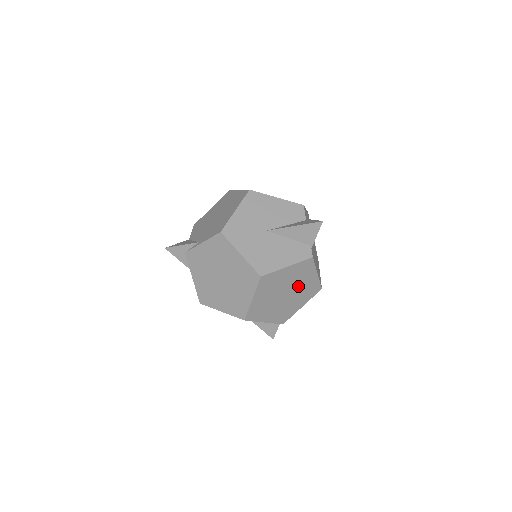
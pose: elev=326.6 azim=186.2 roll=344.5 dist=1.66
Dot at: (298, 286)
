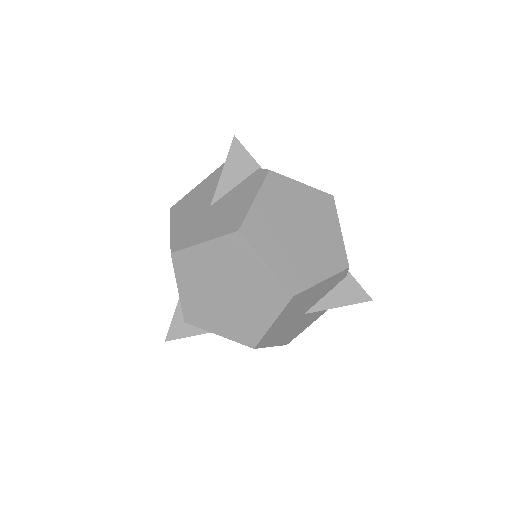
Dot at: (300, 212)
